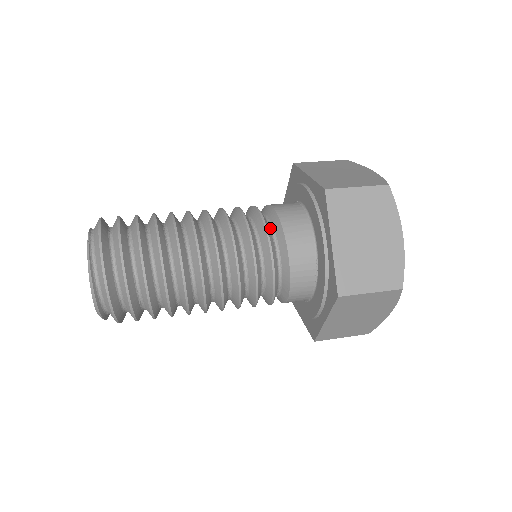
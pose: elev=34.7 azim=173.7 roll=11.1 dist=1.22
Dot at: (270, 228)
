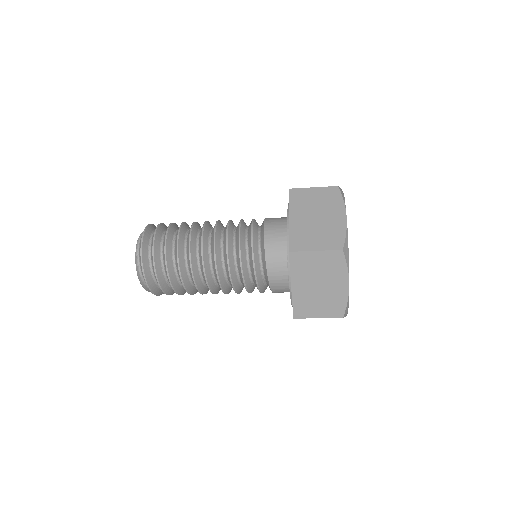
Dot at: (259, 252)
